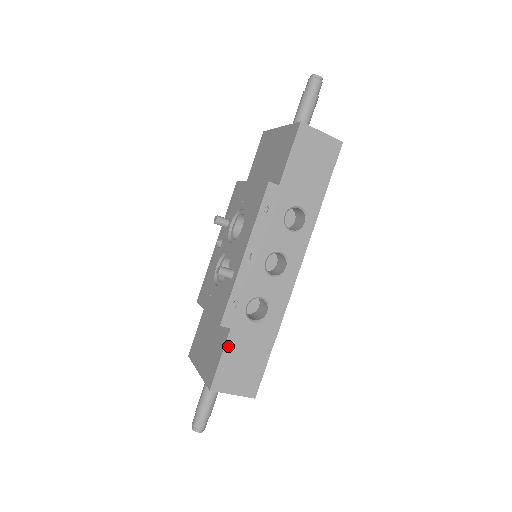
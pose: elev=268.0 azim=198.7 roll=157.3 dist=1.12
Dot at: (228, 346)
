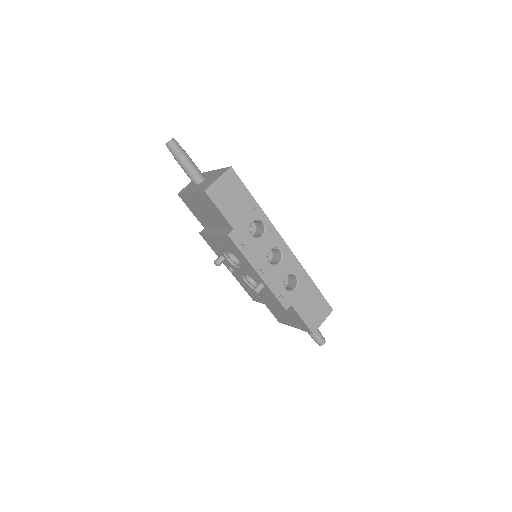
Dot at: (299, 311)
